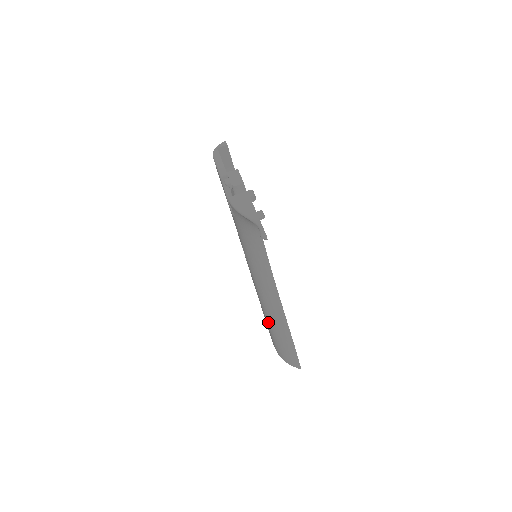
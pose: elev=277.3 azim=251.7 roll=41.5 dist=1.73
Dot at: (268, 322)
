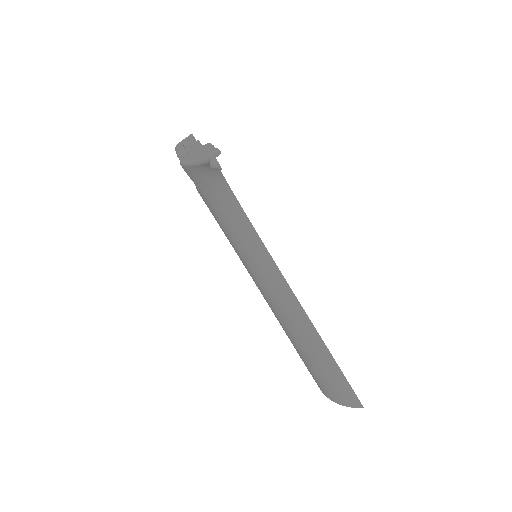
Dot at: (294, 345)
